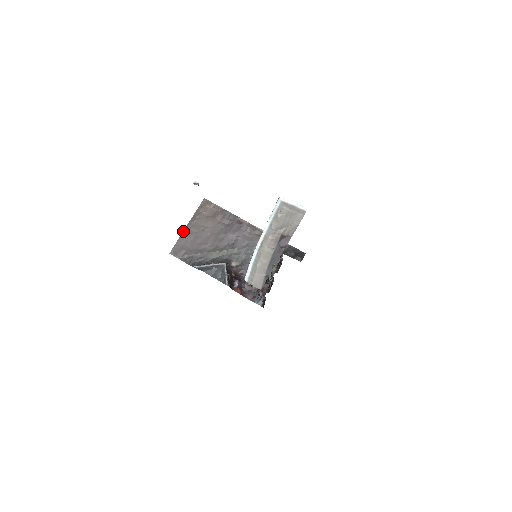
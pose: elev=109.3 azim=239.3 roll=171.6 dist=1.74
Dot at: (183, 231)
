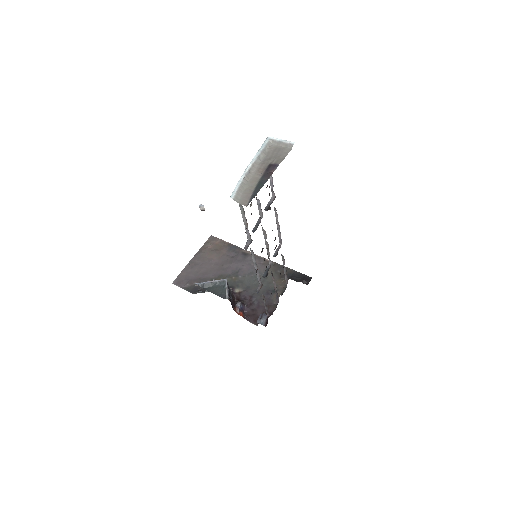
Dot at: (188, 263)
